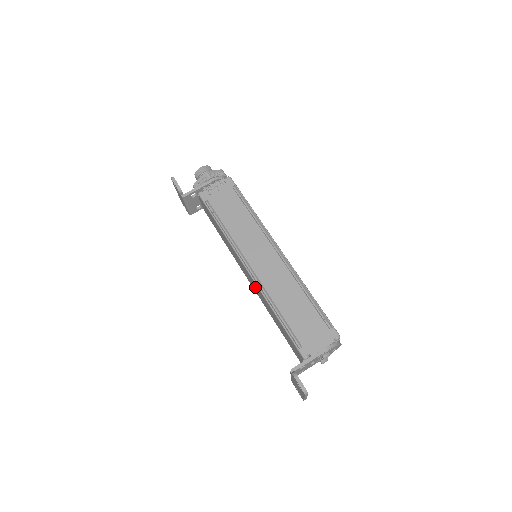
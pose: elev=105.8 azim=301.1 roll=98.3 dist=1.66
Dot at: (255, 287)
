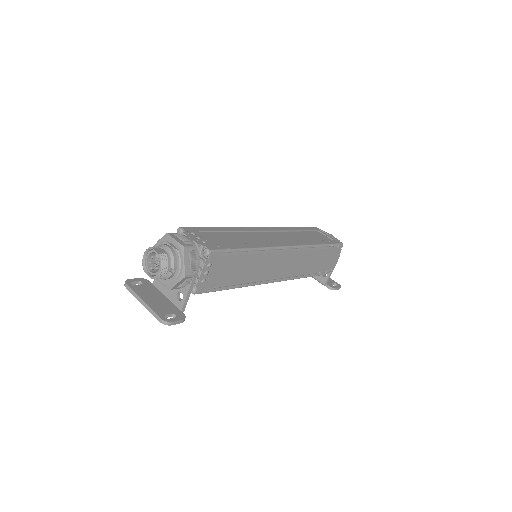
Dot at: occluded
